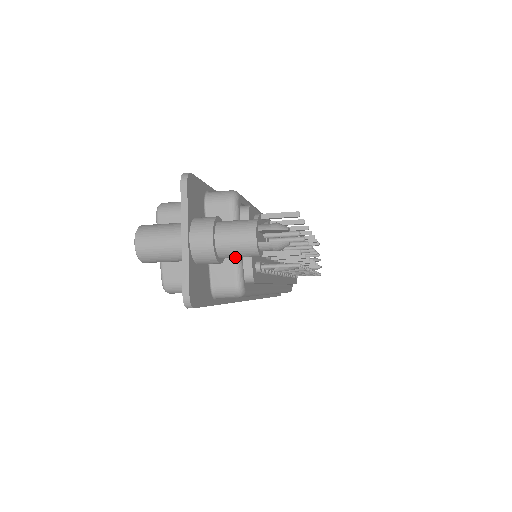
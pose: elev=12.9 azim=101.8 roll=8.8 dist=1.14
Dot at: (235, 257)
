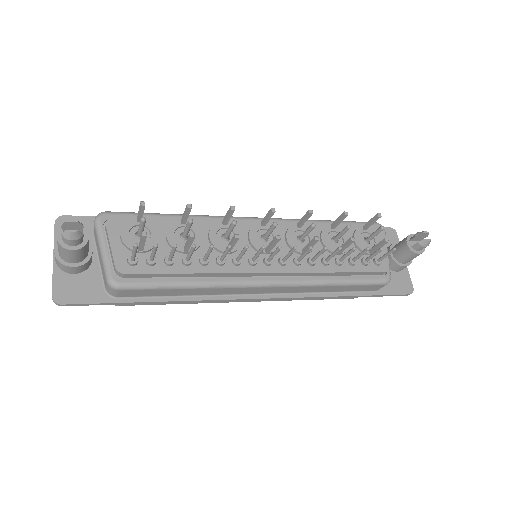
Dot at: (71, 258)
